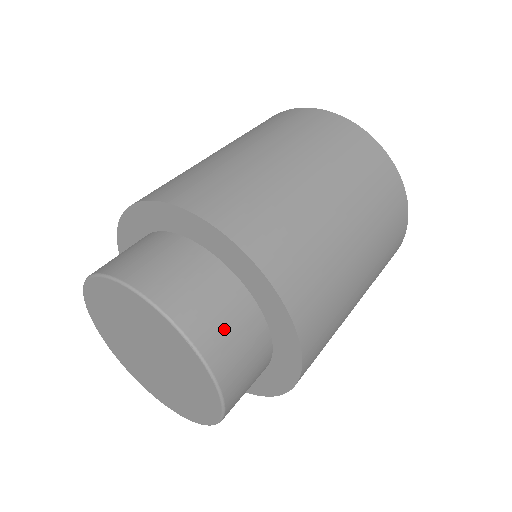
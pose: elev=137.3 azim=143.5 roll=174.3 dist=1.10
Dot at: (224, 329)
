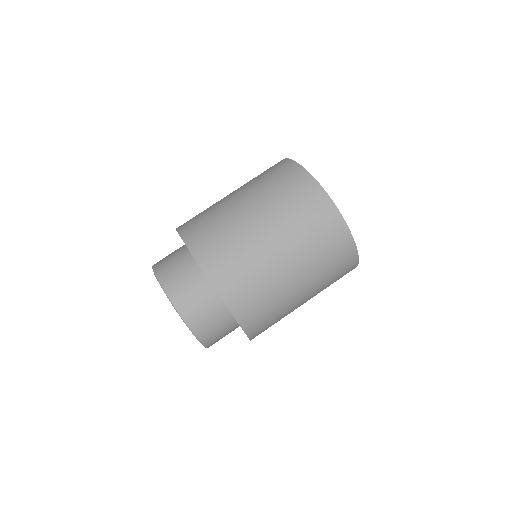
Dot at: (212, 329)
